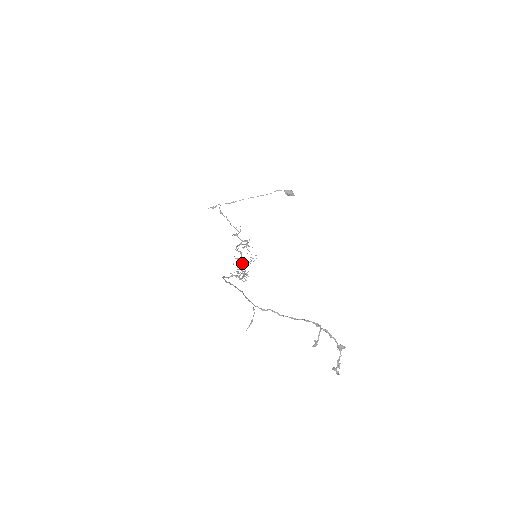
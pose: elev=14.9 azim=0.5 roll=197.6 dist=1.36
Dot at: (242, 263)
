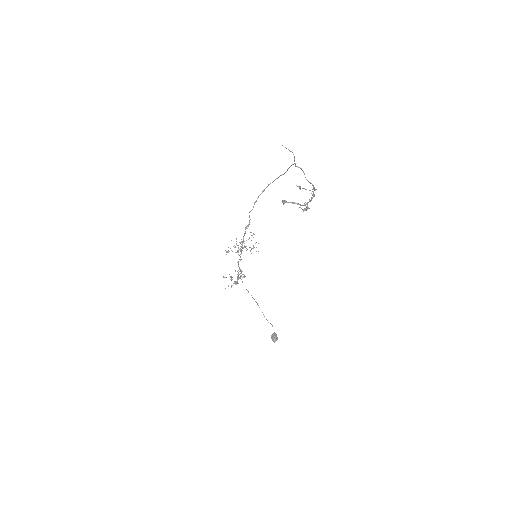
Dot at: occluded
